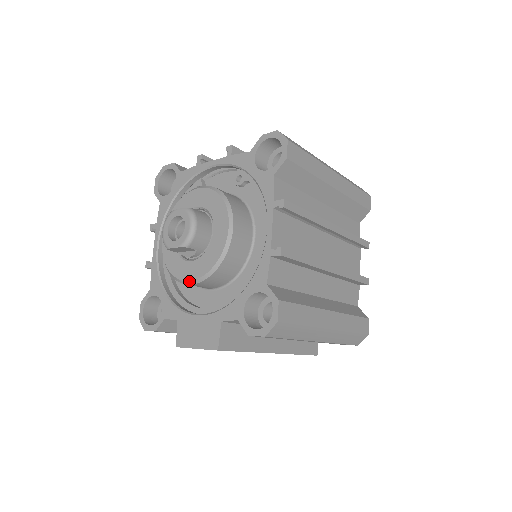
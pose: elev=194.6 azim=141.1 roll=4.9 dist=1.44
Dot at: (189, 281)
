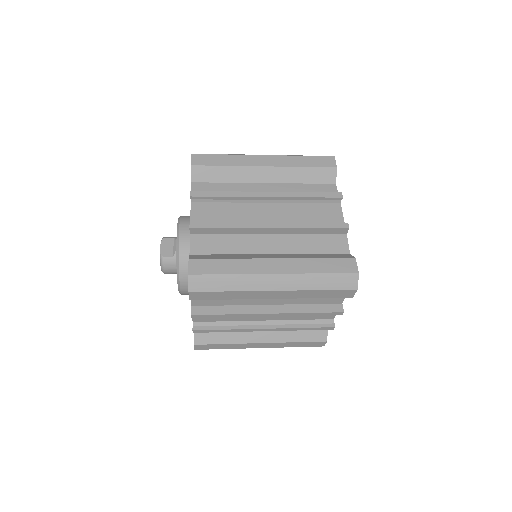
Dot at: occluded
